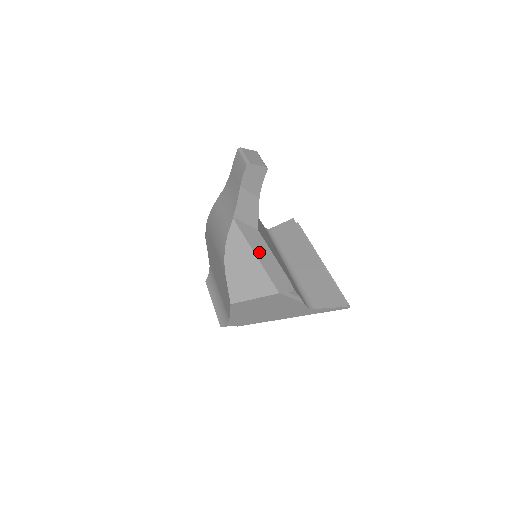
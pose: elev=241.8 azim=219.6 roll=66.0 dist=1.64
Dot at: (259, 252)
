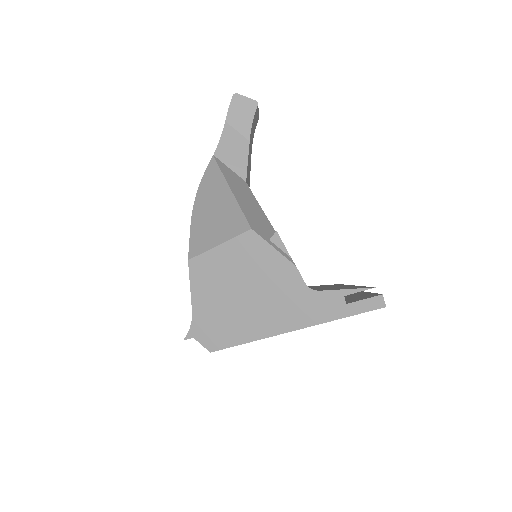
Dot at: (237, 190)
